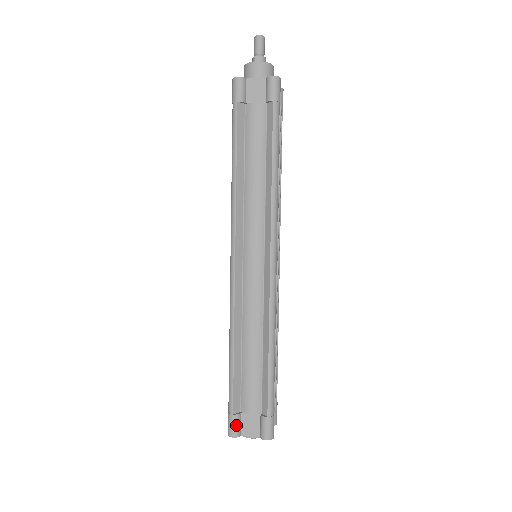
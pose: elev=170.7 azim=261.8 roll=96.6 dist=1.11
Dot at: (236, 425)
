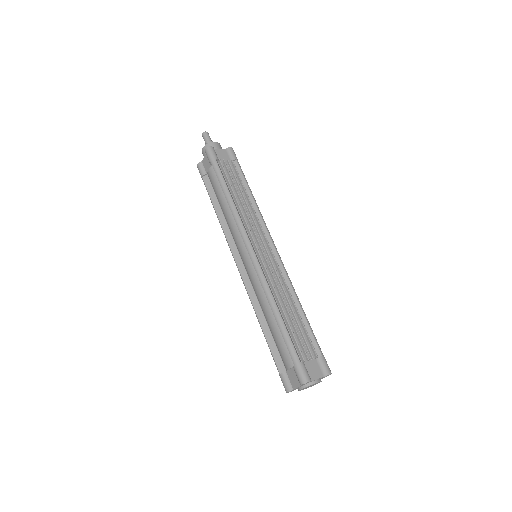
Dot at: (285, 382)
